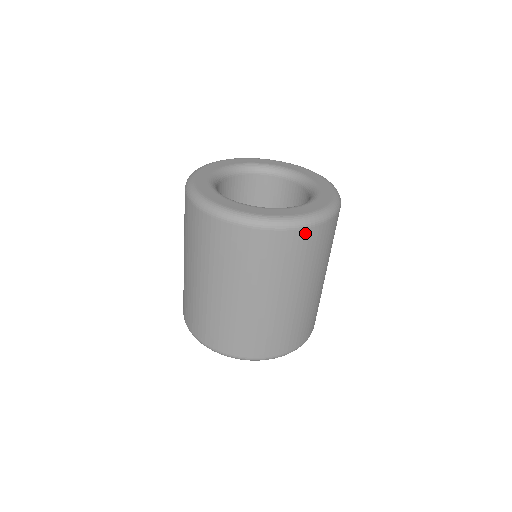
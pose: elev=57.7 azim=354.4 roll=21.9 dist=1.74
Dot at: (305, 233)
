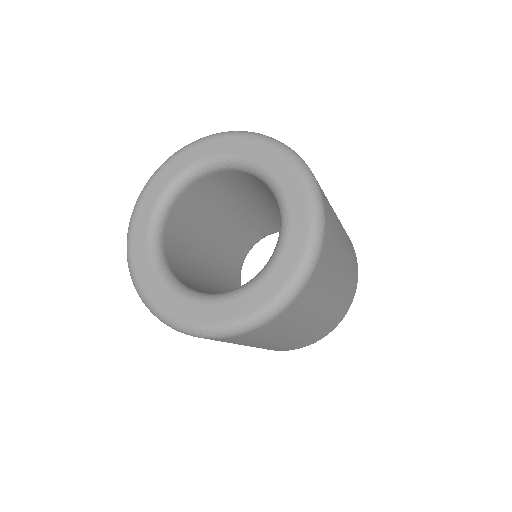
Dot at: (309, 284)
